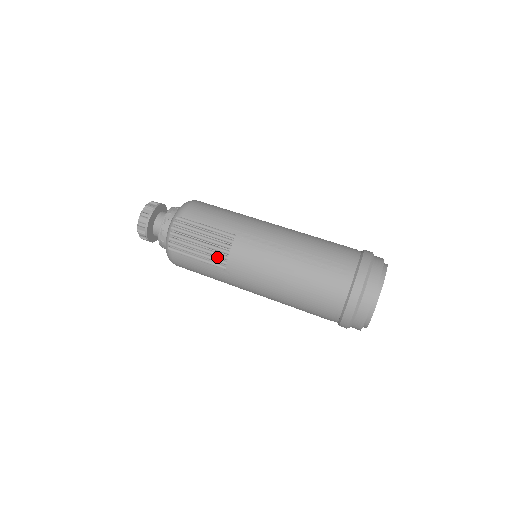
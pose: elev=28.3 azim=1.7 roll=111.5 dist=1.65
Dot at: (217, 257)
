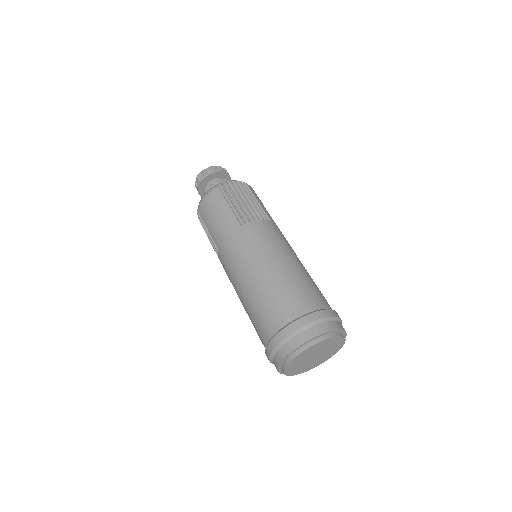
Dot at: occluded
